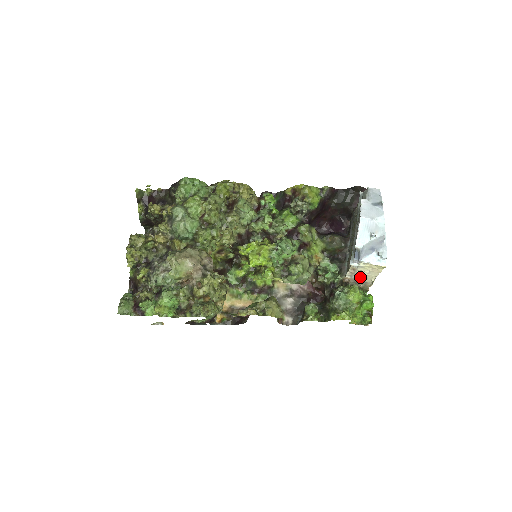
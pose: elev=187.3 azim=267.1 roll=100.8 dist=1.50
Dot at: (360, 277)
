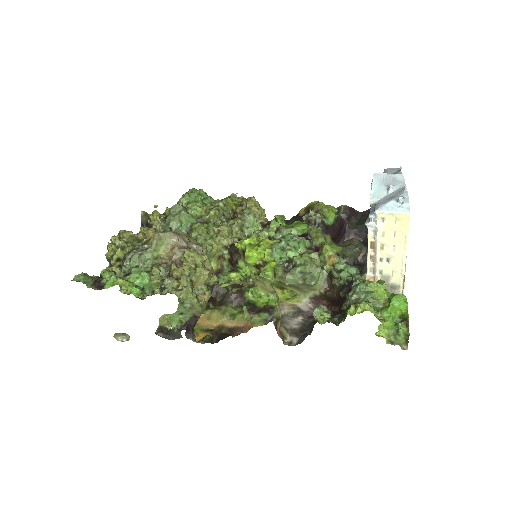
Dot at: (385, 270)
